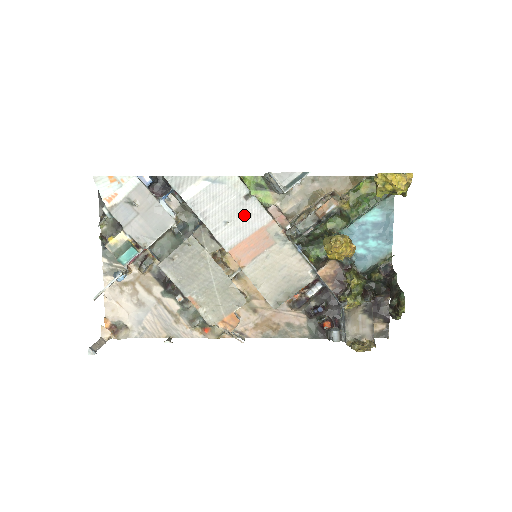
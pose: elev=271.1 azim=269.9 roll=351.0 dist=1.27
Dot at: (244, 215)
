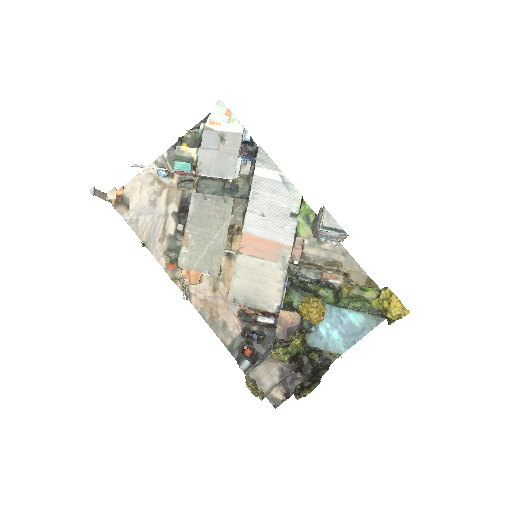
Dot at: (278, 223)
